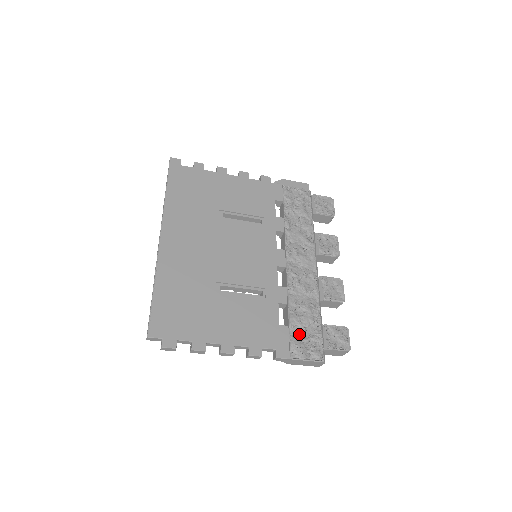
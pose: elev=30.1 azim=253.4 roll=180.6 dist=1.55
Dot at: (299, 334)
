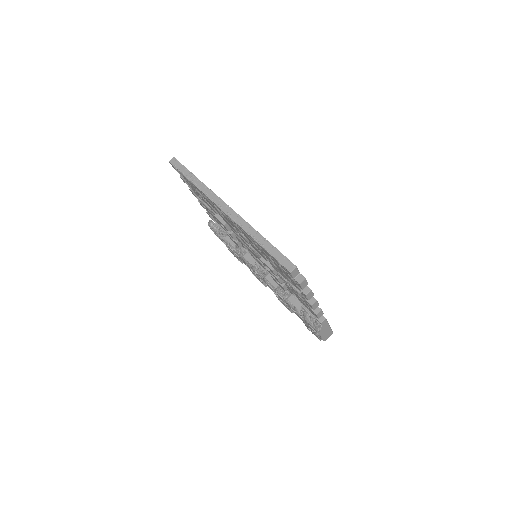
Dot at: occluded
